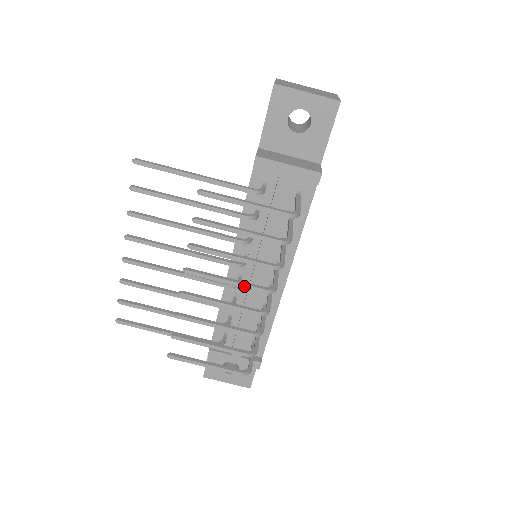
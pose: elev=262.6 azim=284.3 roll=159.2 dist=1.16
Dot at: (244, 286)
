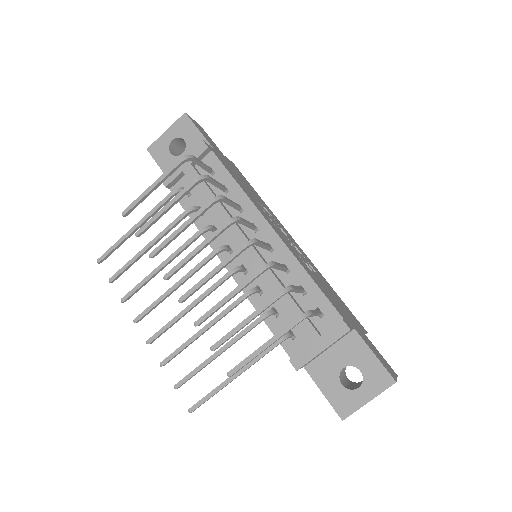
Dot at: (210, 238)
